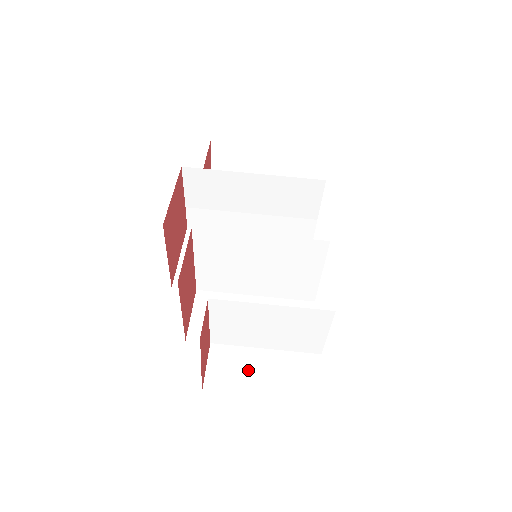
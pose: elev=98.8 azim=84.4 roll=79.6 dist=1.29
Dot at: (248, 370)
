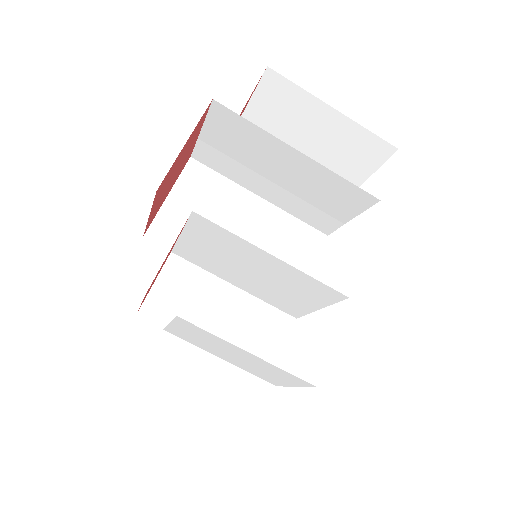
Dot at: (192, 378)
